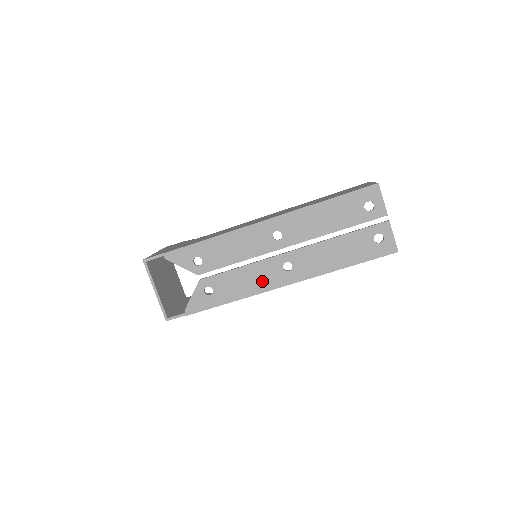
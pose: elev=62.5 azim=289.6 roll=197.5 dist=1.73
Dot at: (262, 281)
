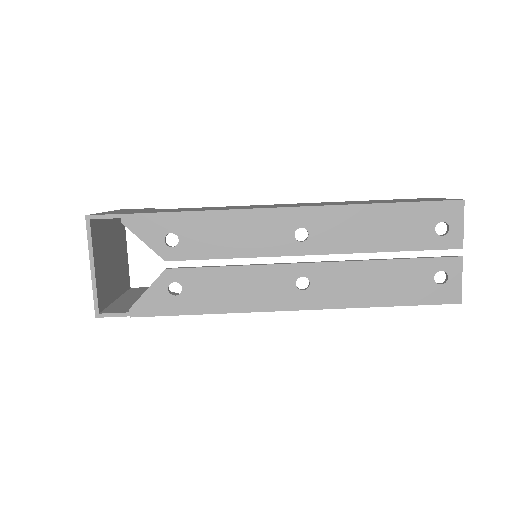
Dot at: (259, 295)
